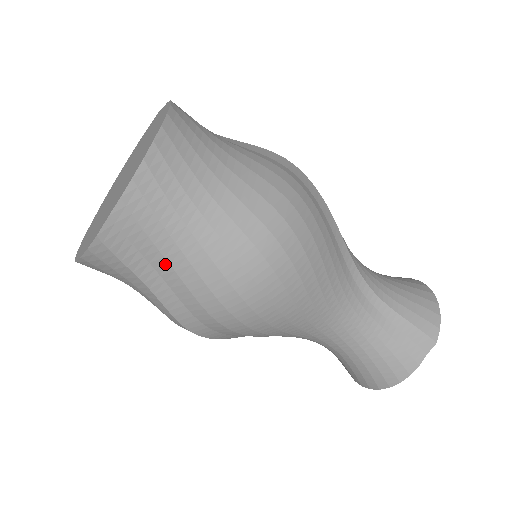
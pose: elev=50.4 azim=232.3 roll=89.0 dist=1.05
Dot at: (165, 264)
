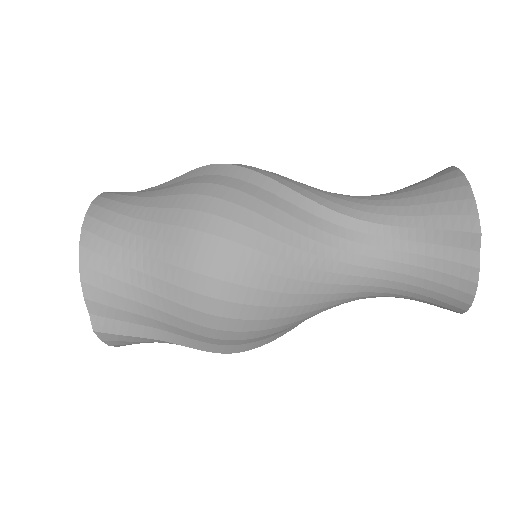
Dot at: (153, 321)
